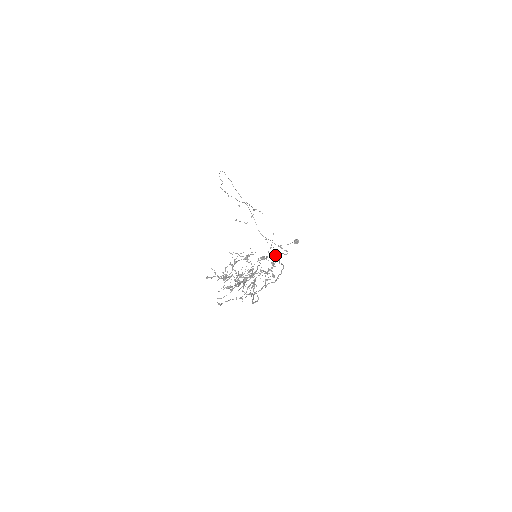
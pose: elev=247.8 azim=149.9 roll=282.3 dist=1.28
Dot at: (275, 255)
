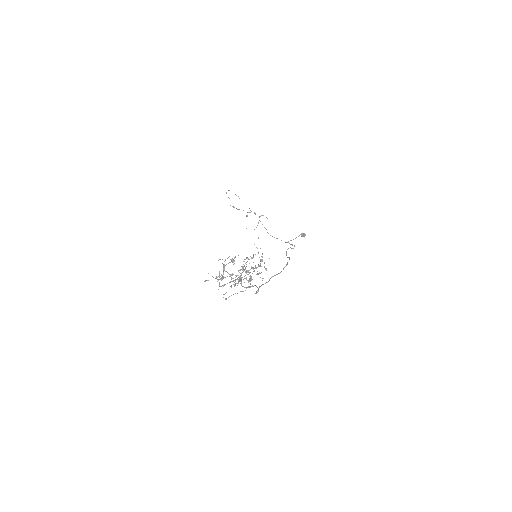
Dot at: (262, 253)
